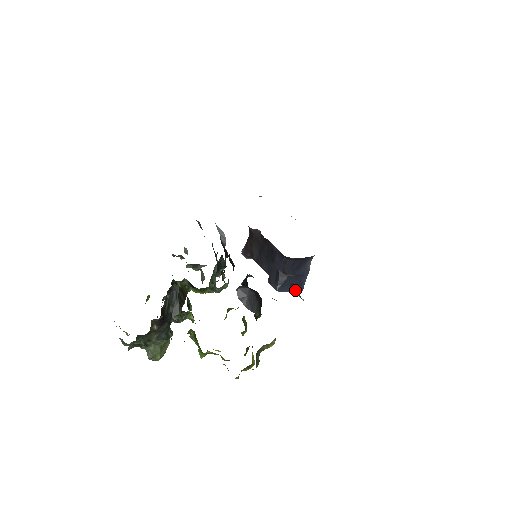
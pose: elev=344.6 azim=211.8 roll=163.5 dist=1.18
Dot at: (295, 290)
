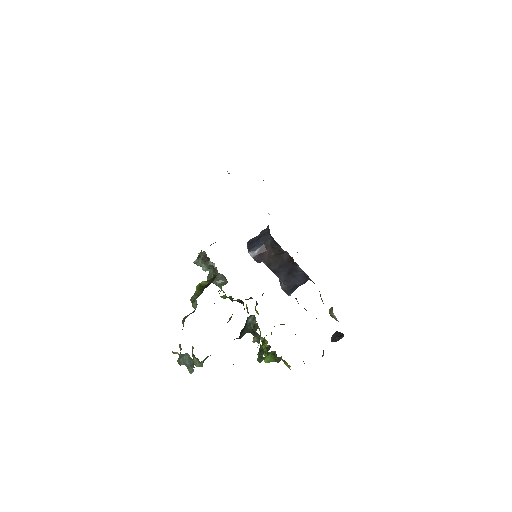
Dot at: (334, 315)
